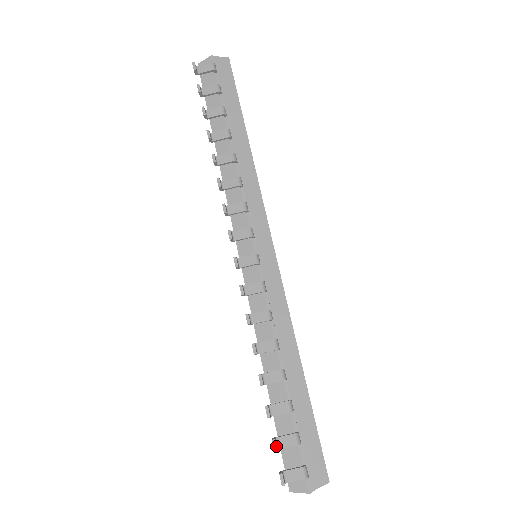
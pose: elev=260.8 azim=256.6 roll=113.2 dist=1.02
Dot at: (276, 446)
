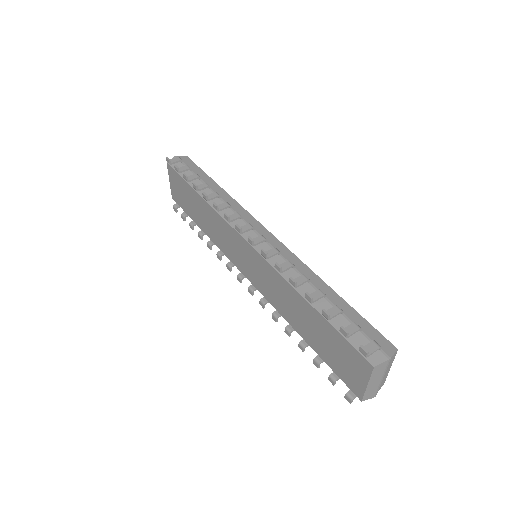
Dot at: (346, 330)
